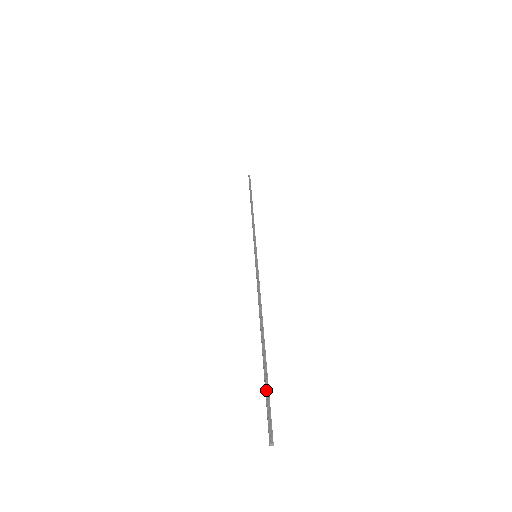
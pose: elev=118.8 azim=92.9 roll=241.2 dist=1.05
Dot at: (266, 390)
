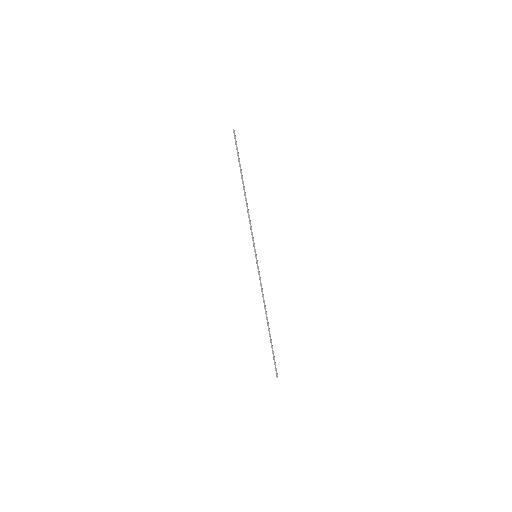
Dot at: (273, 355)
